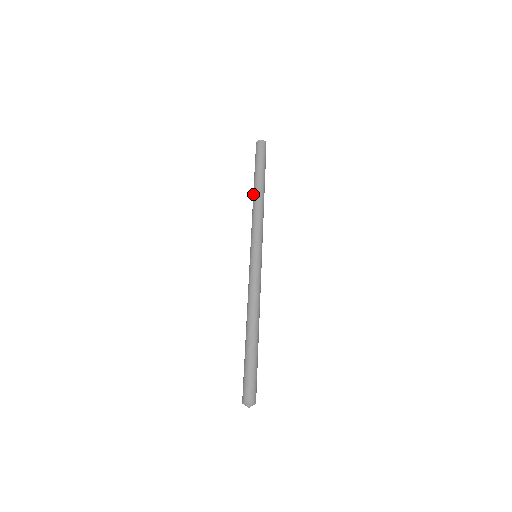
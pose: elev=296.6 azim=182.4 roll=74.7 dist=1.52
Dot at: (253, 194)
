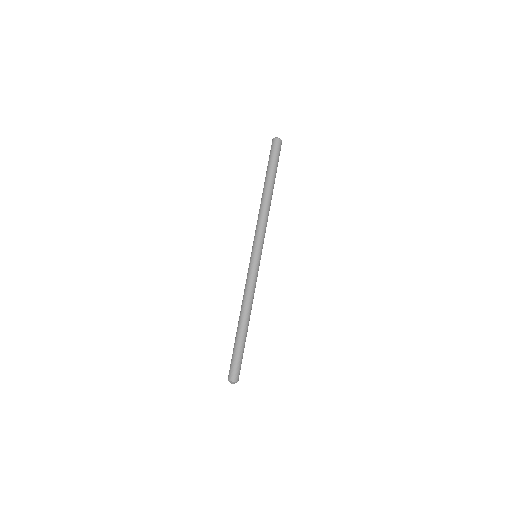
Dot at: occluded
